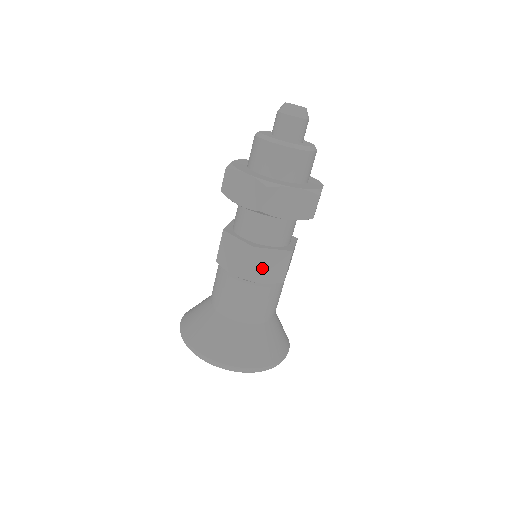
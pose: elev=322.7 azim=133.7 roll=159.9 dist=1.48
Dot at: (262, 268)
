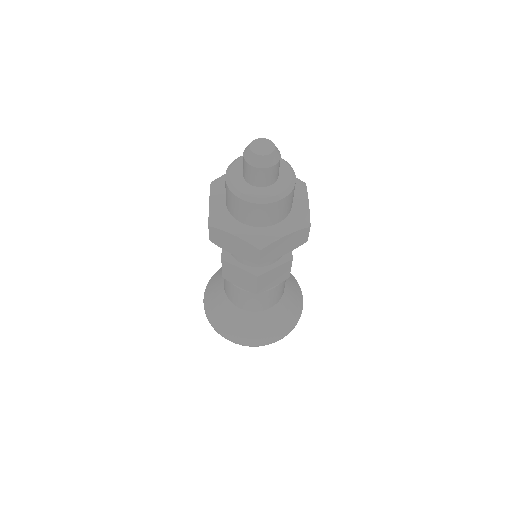
Dot at: (269, 281)
